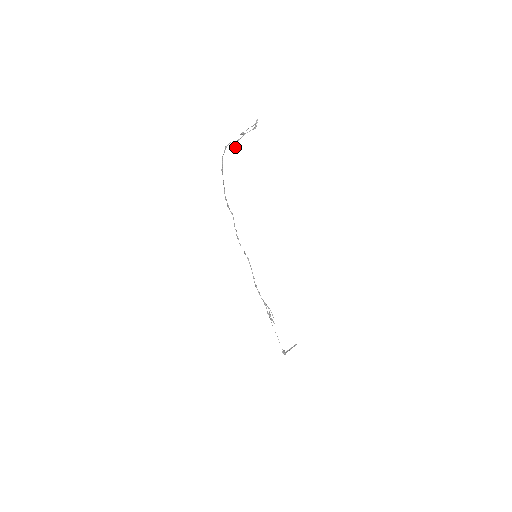
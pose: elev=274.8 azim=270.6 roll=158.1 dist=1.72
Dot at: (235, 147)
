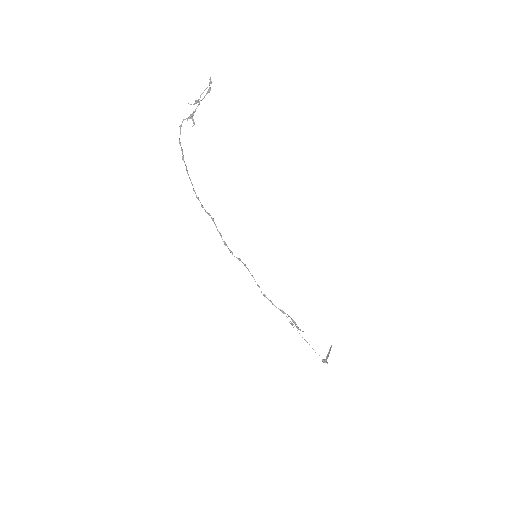
Dot at: (193, 122)
